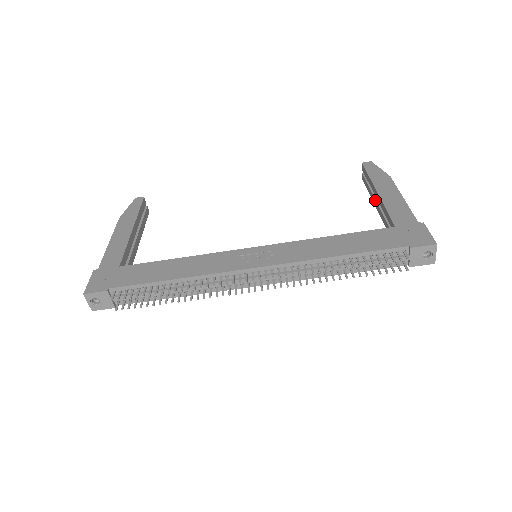
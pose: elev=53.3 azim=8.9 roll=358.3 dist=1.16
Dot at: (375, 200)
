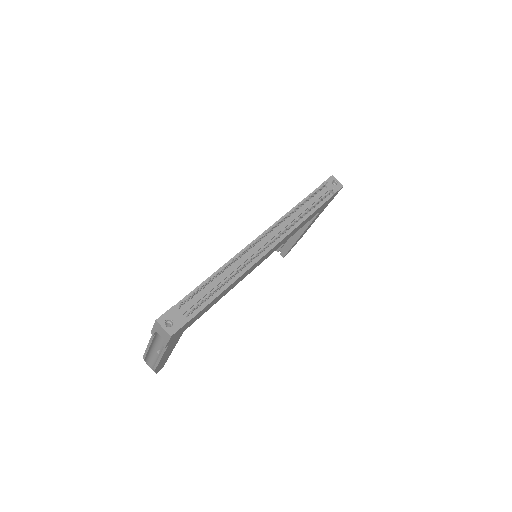
Dot at: (296, 234)
